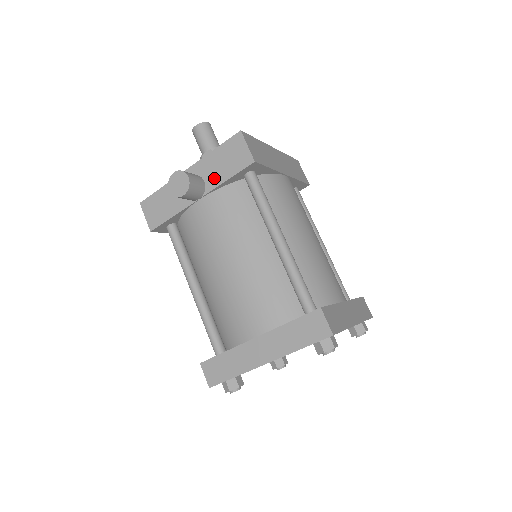
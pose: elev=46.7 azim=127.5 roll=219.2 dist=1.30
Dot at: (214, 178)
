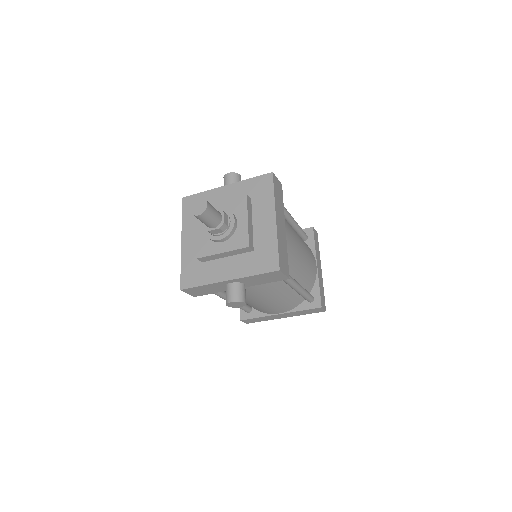
Dot at: (254, 283)
